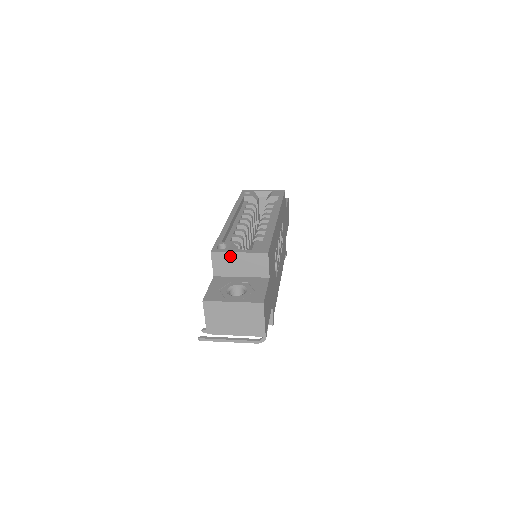
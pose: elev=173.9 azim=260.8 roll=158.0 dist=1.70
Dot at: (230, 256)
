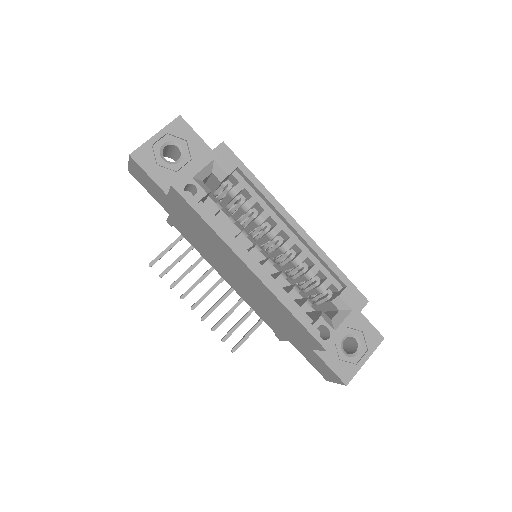
Dot at: (339, 334)
